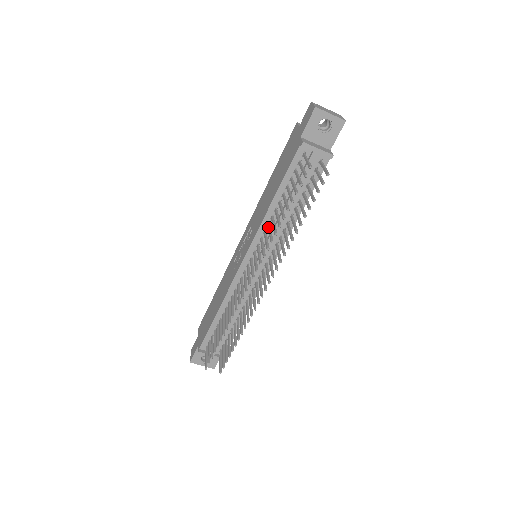
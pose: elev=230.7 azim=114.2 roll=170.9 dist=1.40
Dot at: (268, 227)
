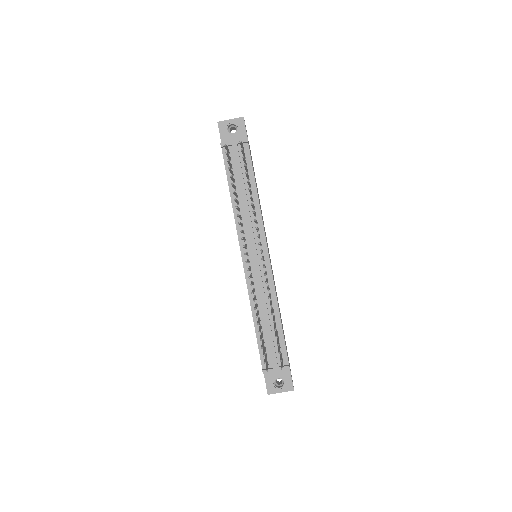
Dot at: occluded
